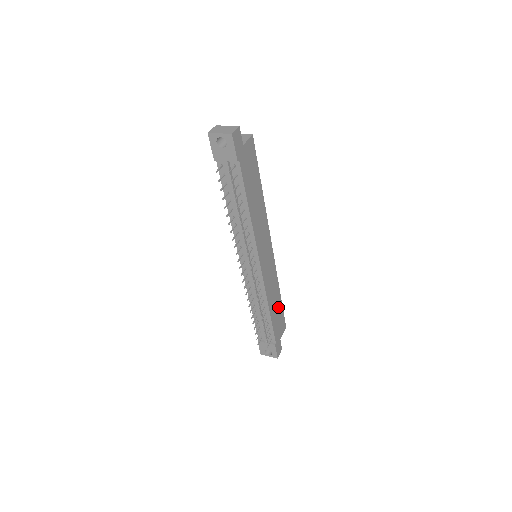
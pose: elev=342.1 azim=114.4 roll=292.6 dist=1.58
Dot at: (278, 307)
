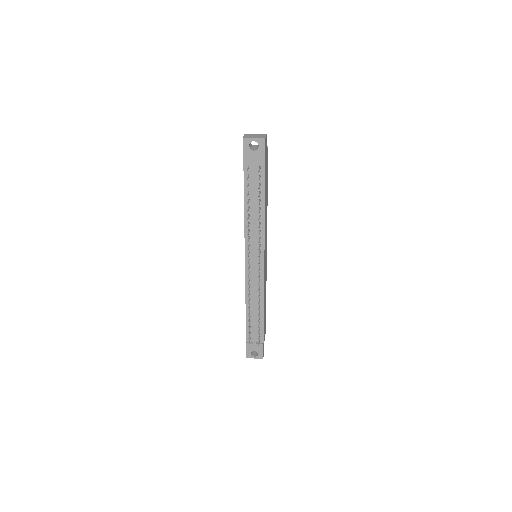
Dot at: (265, 308)
